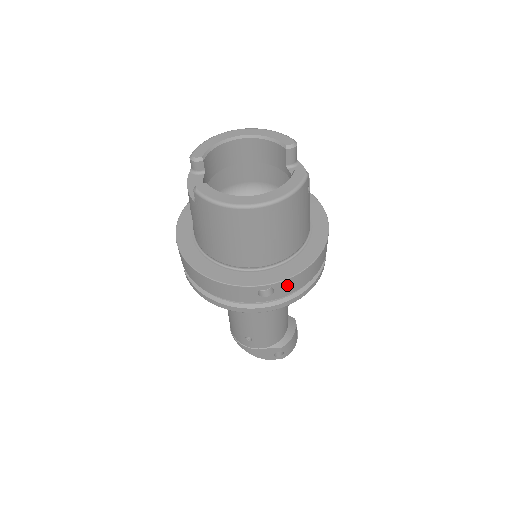
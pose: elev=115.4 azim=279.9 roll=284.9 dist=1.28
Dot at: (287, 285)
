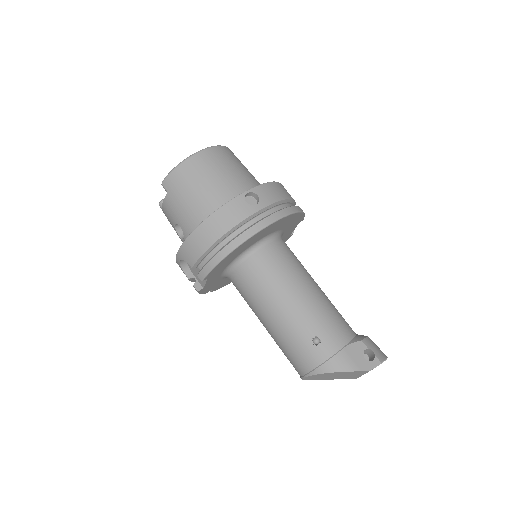
Dot at: (265, 191)
